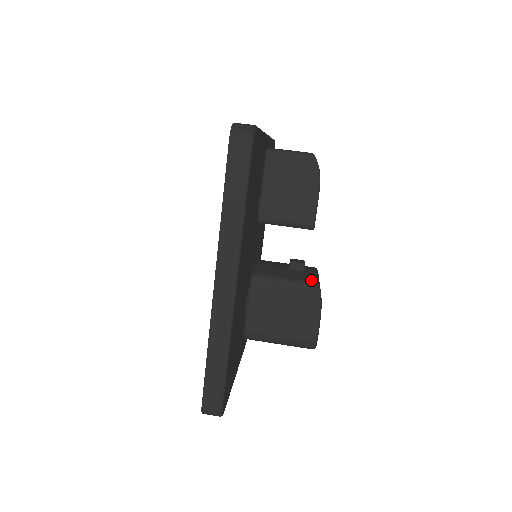
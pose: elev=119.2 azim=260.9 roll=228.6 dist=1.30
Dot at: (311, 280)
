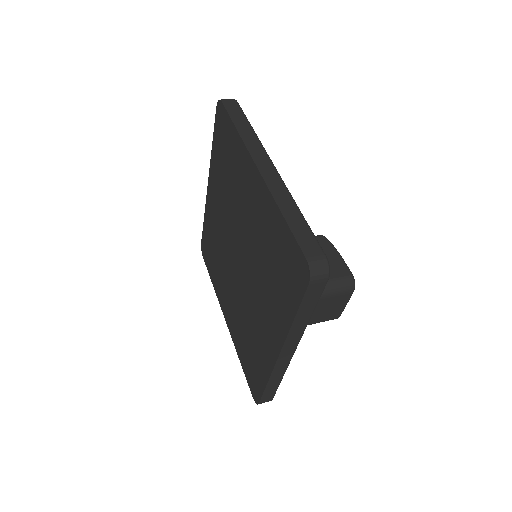
Dot at: occluded
